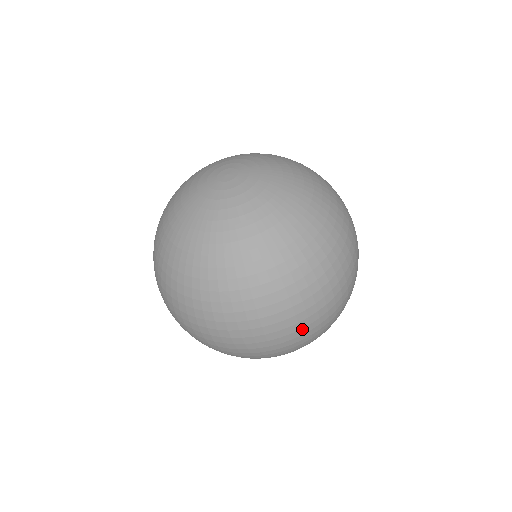
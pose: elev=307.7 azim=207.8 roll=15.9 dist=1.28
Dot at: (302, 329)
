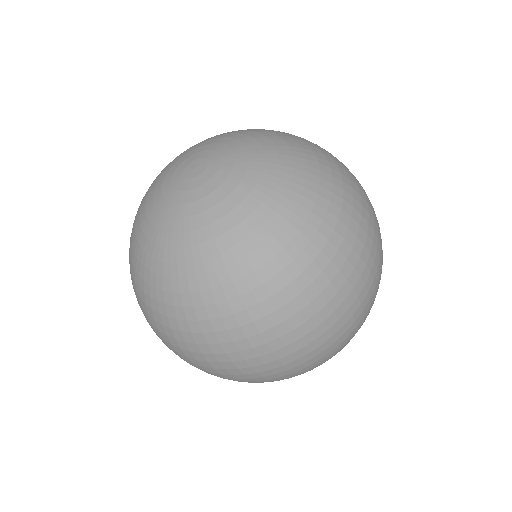
Dot at: (286, 365)
